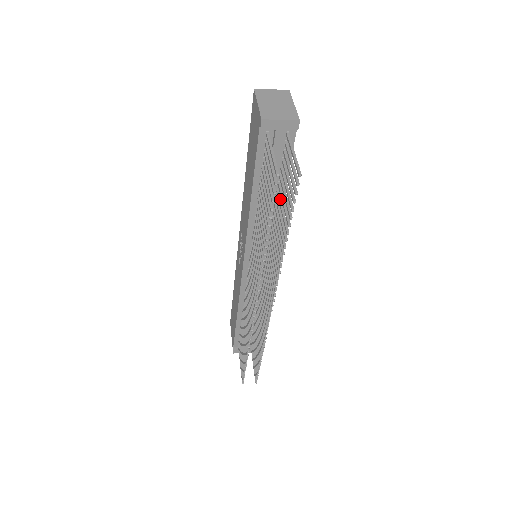
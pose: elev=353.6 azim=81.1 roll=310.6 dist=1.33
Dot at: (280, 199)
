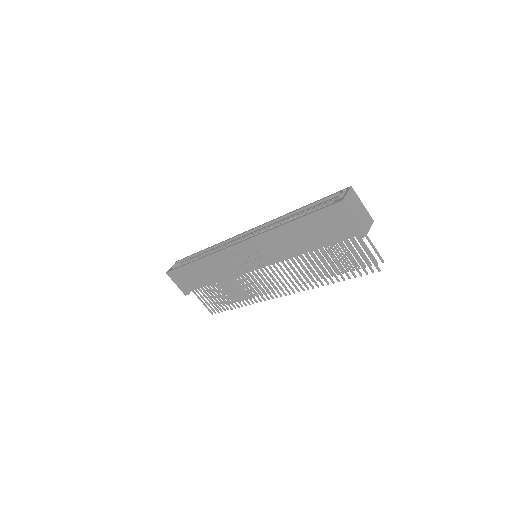
Dot at: (326, 247)
